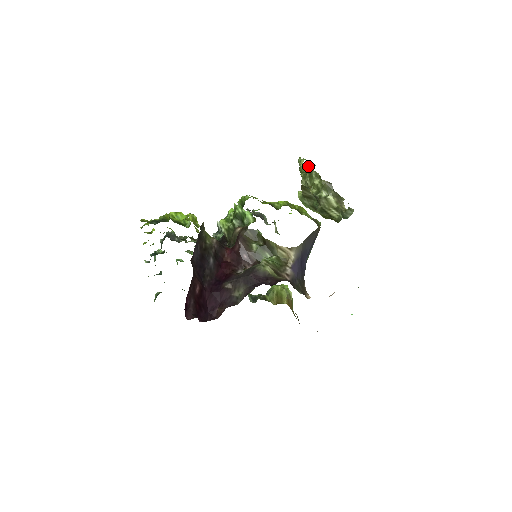
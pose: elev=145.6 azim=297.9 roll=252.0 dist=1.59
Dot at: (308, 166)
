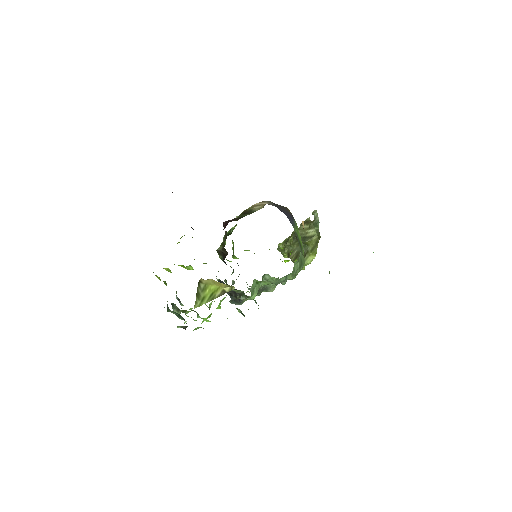
Dot at: (283, 242)
